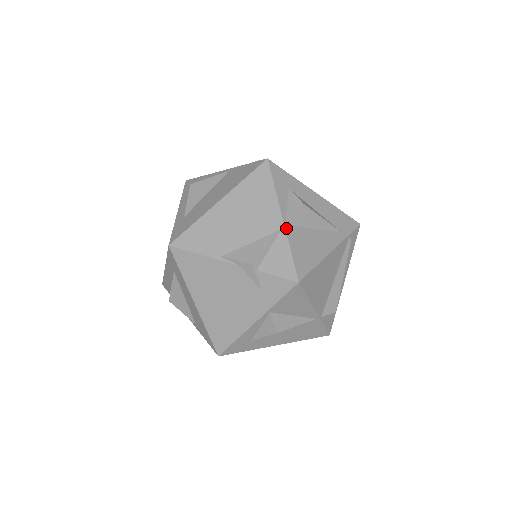
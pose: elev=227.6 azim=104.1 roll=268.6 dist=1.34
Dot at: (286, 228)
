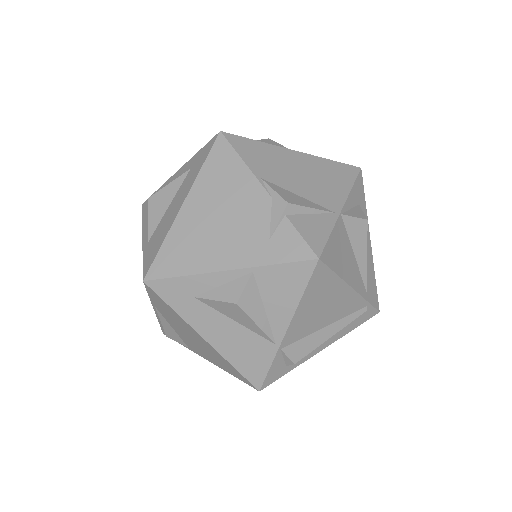
Dot at: (340, 216)
